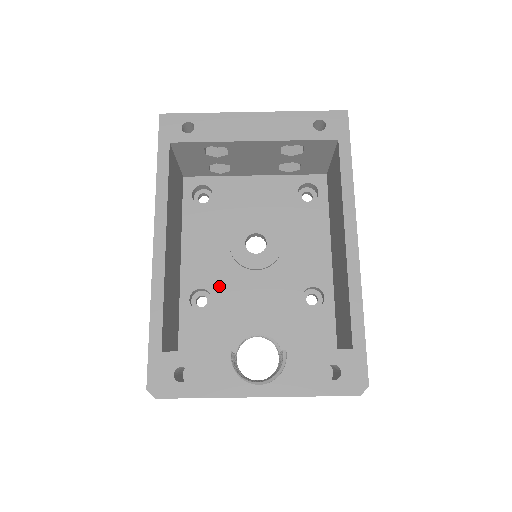
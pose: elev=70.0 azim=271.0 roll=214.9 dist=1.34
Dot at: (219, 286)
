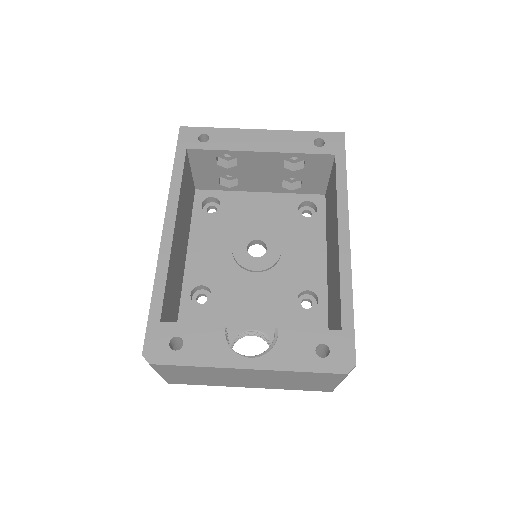
Dot at: (219, 284)
